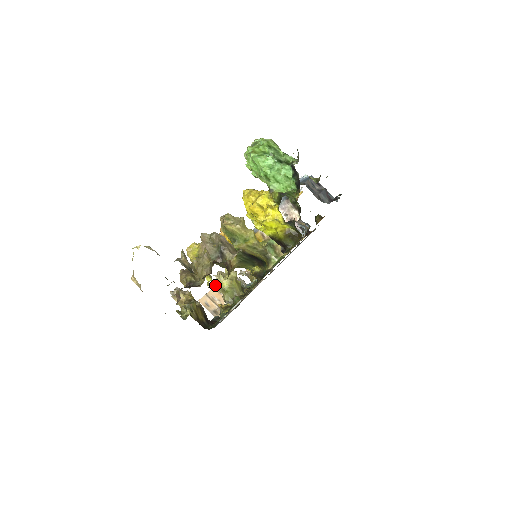
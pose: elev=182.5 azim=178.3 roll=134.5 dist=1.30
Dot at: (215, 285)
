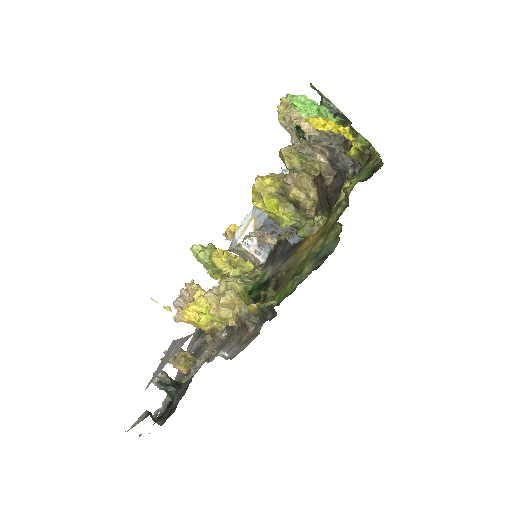
Dot at: (228, 290)
